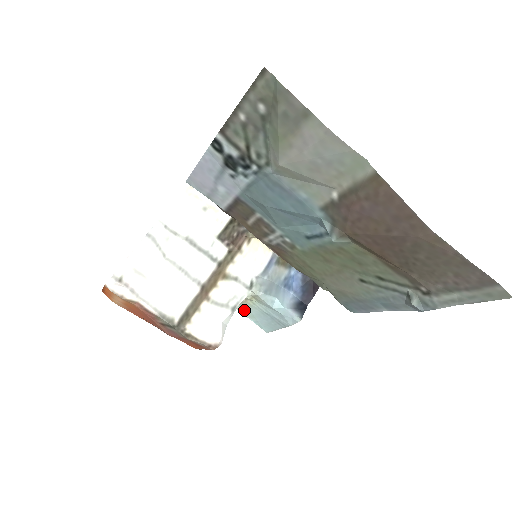
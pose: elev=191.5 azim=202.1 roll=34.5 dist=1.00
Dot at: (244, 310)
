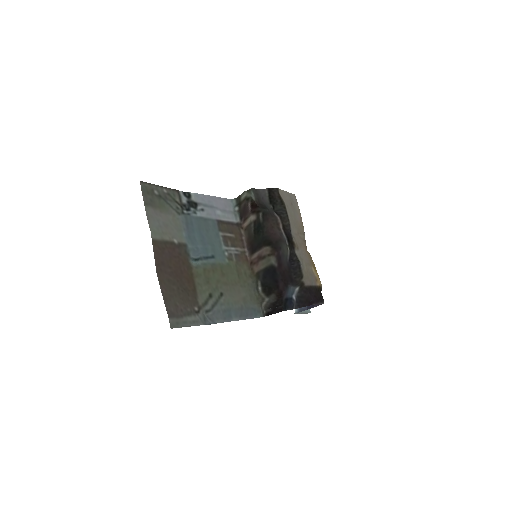
Dot at: occluded
